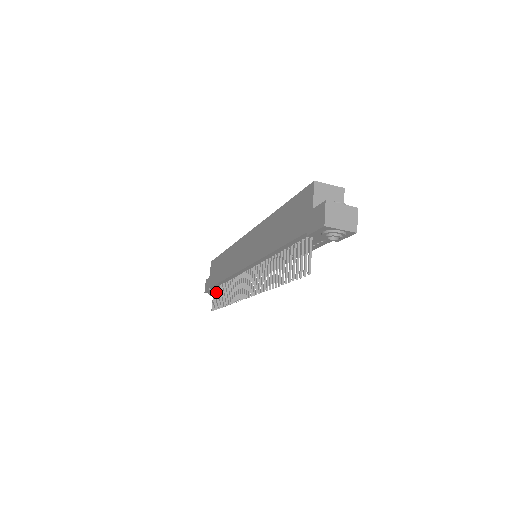
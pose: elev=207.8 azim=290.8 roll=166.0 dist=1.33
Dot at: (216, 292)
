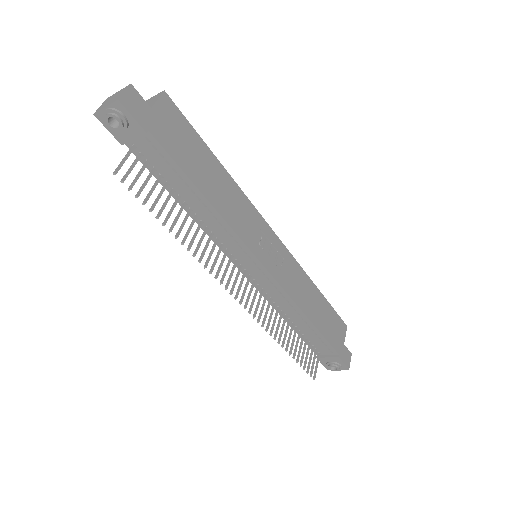
Dot at: occluded
